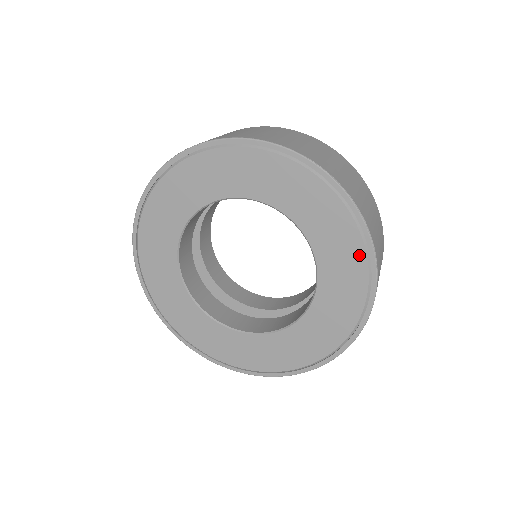
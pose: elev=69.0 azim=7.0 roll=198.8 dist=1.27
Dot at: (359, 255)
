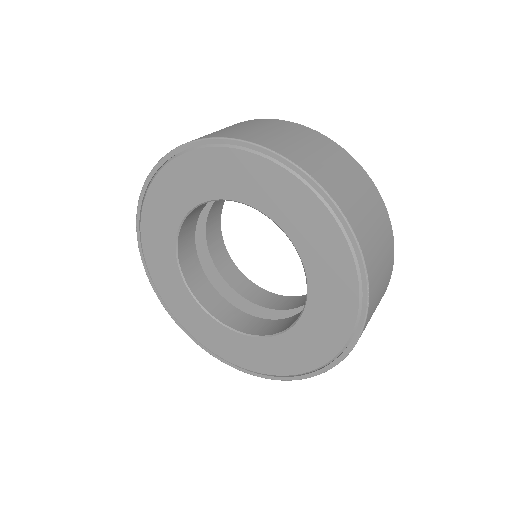
Dot at: (351, 287)
